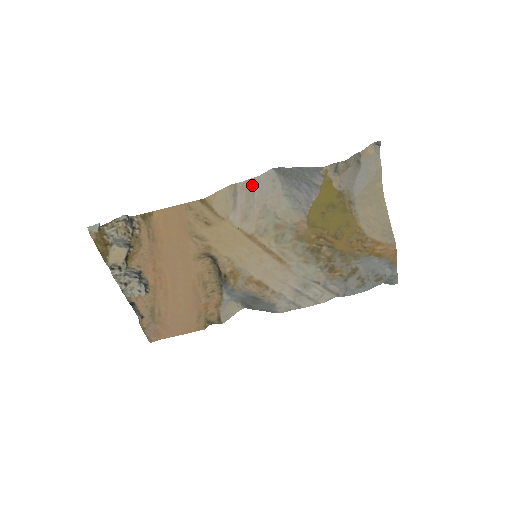
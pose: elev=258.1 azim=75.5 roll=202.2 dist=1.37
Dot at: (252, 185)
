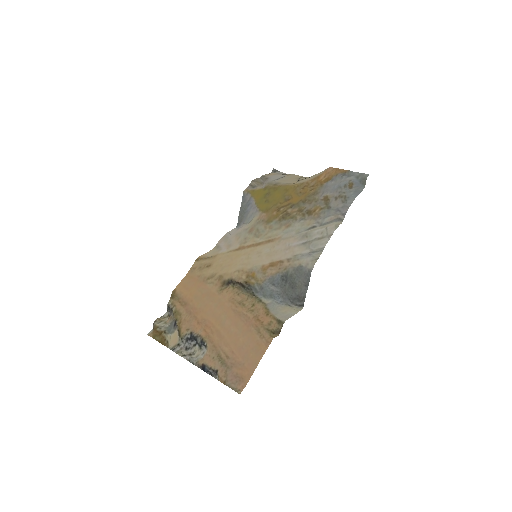
Dot at: (225, 237)
